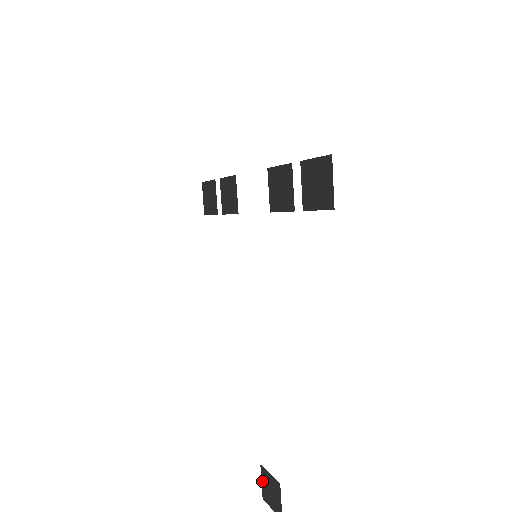
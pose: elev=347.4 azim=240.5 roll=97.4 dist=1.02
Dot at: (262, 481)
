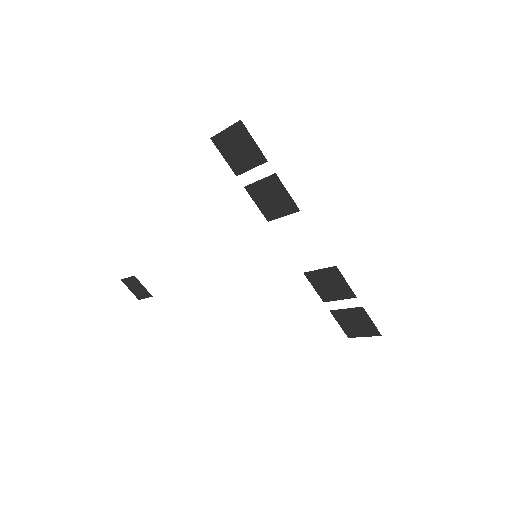
Dot at: (129, 279)
